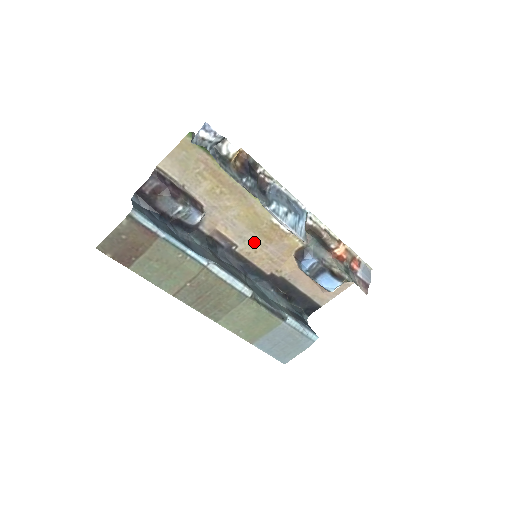
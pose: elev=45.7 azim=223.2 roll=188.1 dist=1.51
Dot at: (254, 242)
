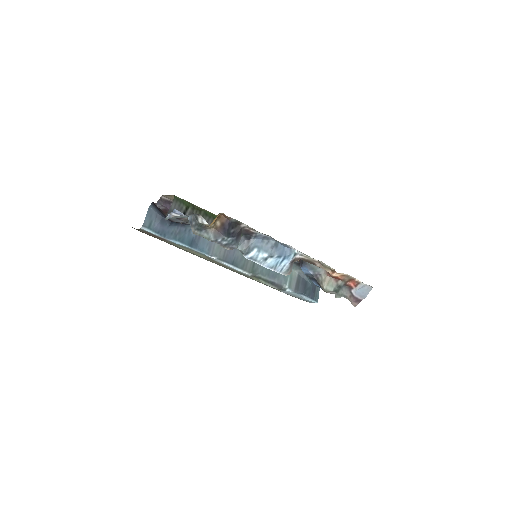
Dot at: occluded
